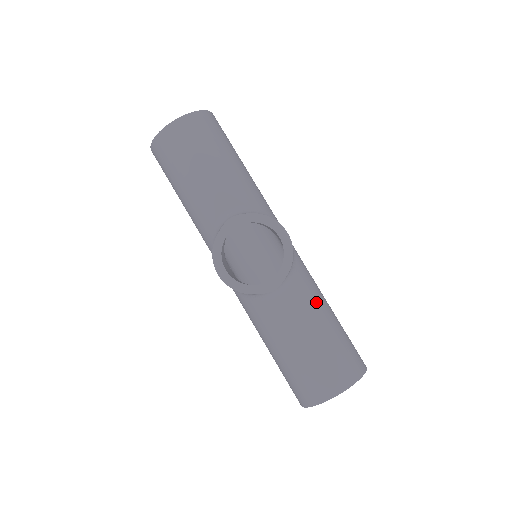
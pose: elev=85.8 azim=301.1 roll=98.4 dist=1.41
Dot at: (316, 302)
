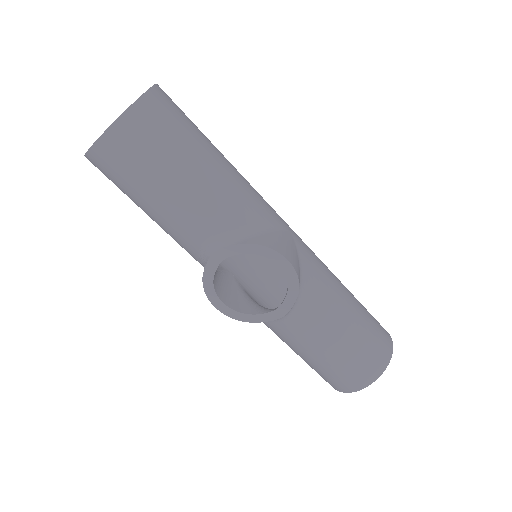
Dot at: (332, 310)
